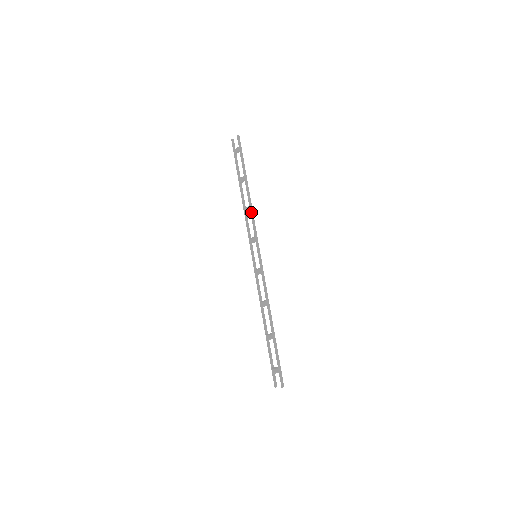
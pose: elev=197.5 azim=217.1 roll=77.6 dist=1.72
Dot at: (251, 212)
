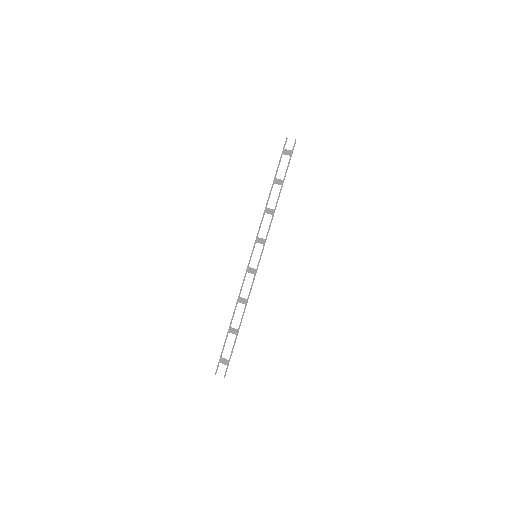
Dot at: (273, 216)
